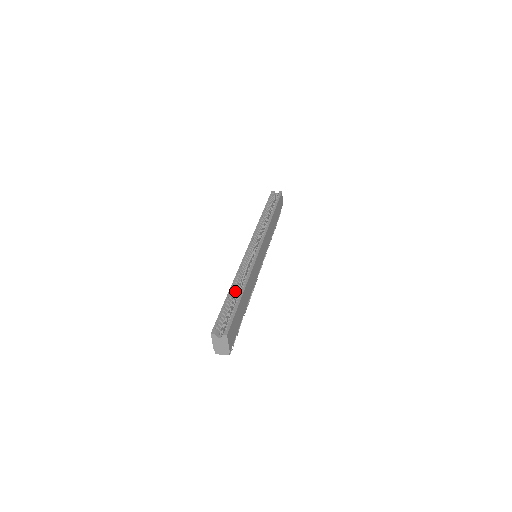
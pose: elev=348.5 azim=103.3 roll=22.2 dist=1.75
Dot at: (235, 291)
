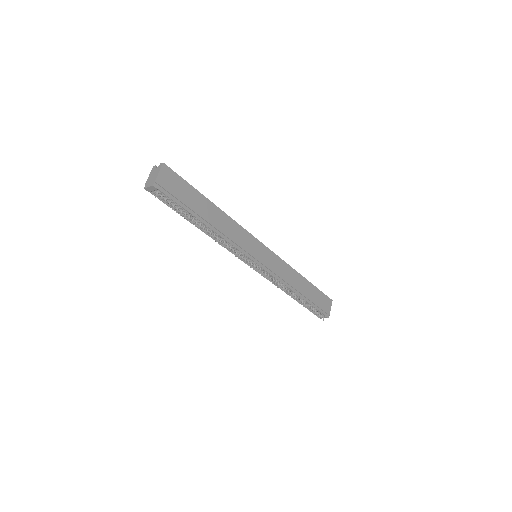
Dot at: occluded
